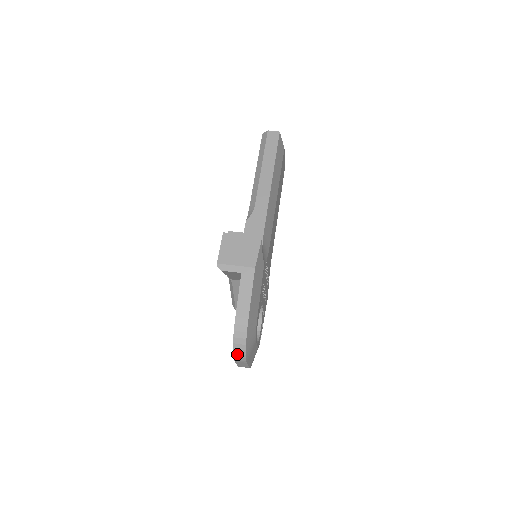
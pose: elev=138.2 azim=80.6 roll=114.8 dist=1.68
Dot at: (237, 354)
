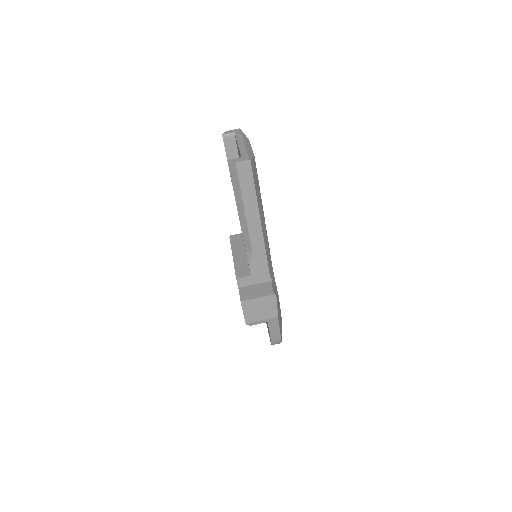
Dot at: occluded
